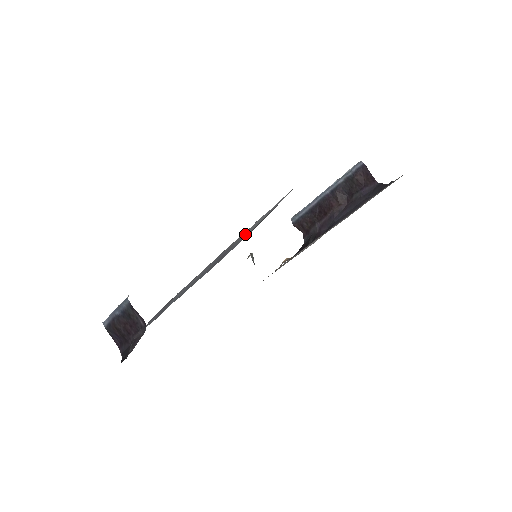
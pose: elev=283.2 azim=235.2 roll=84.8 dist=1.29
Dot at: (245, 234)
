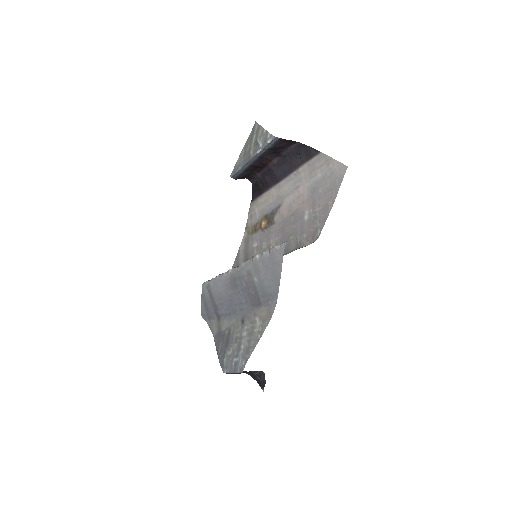
Dot at: (263, 282)
